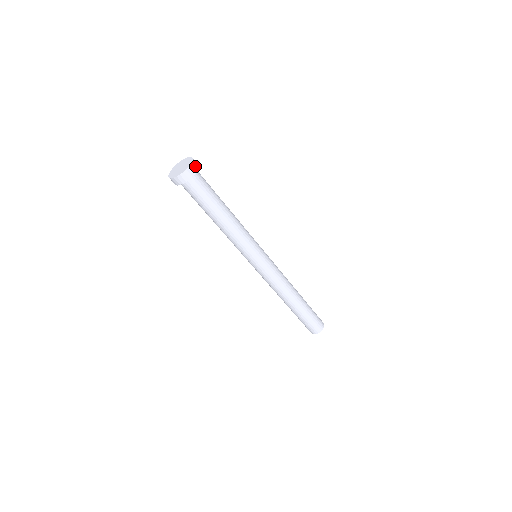
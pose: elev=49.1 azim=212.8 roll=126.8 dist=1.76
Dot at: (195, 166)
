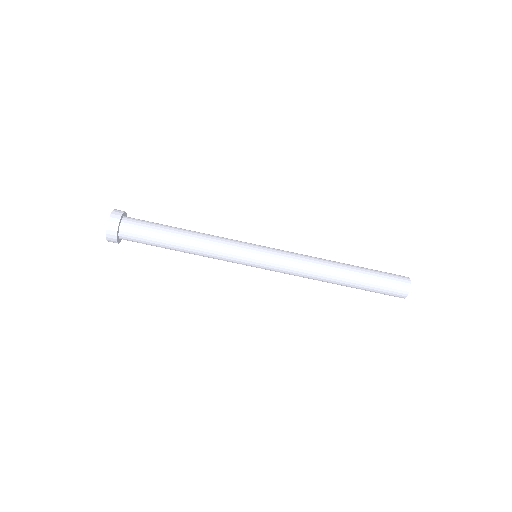
Dot at: (120, 211)
